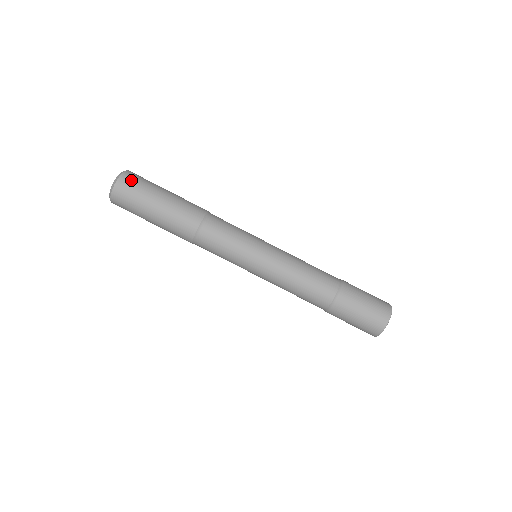
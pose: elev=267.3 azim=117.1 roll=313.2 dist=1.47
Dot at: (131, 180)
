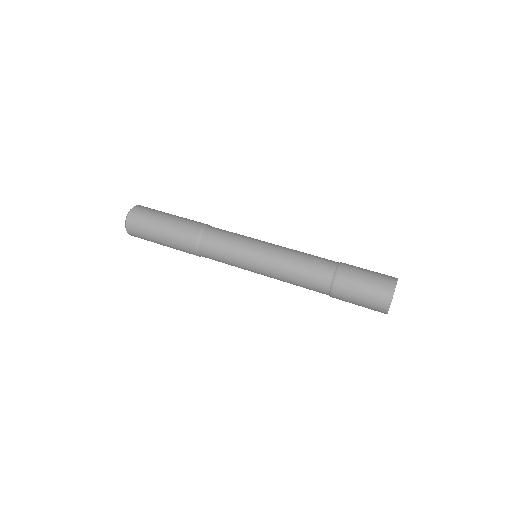
Dot at: occluded
